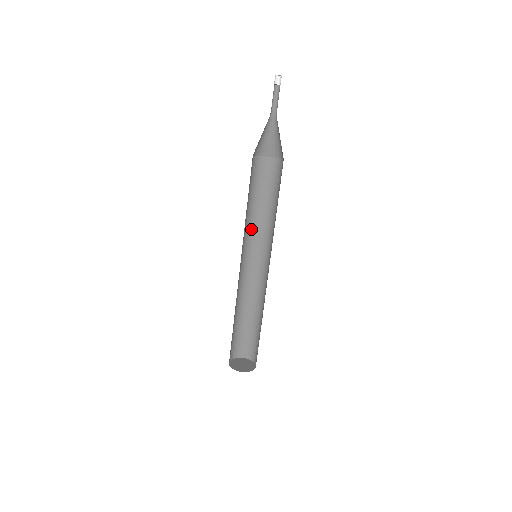
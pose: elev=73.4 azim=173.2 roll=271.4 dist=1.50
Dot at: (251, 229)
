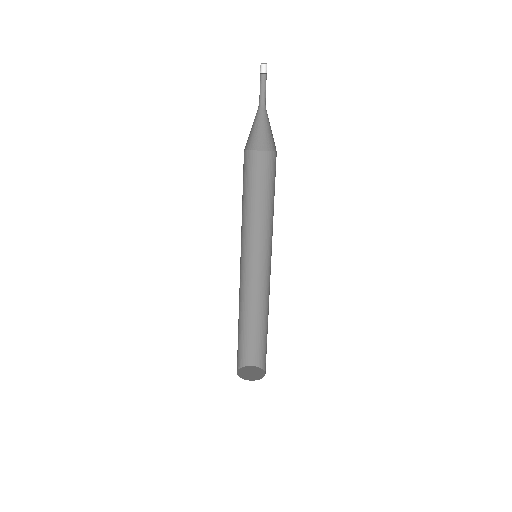
Dot at: (242, 230)
